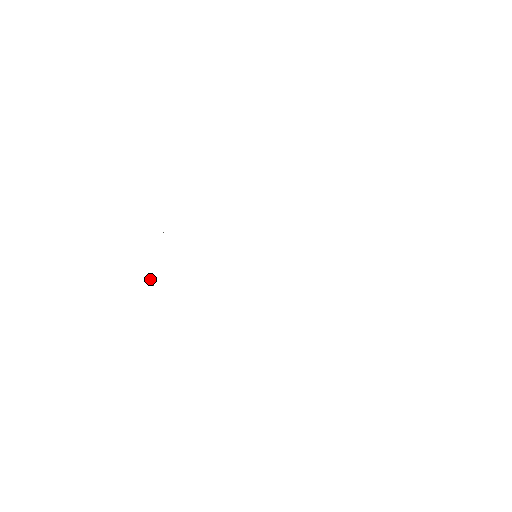
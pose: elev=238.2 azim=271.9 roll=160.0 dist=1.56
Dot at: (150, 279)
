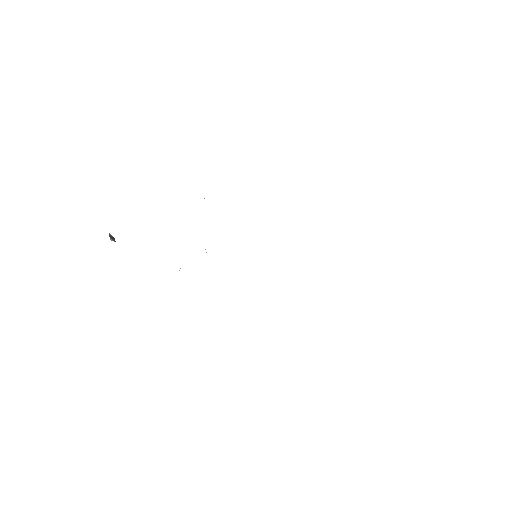
Dot at: occluded
